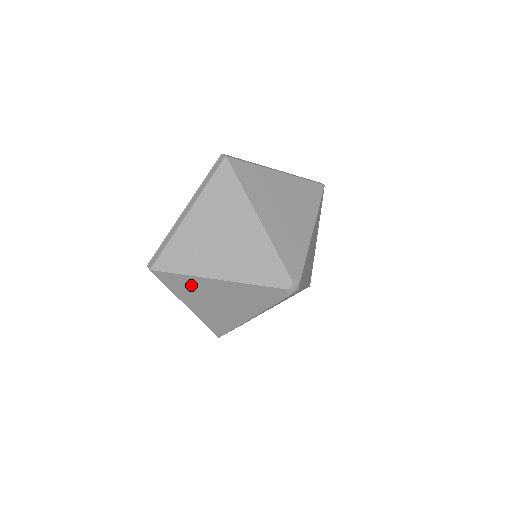
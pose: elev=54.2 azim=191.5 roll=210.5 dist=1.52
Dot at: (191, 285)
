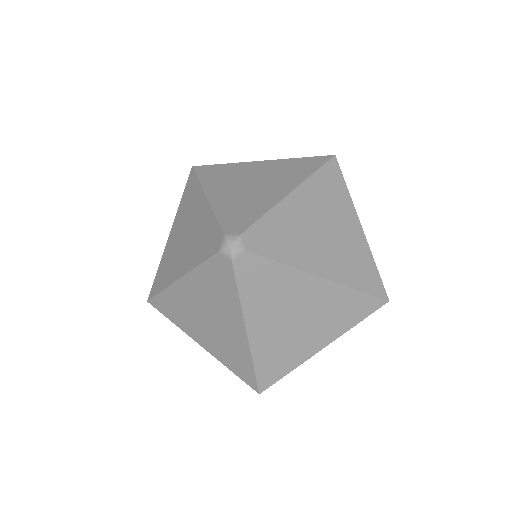
Dot at: (192, 199)
